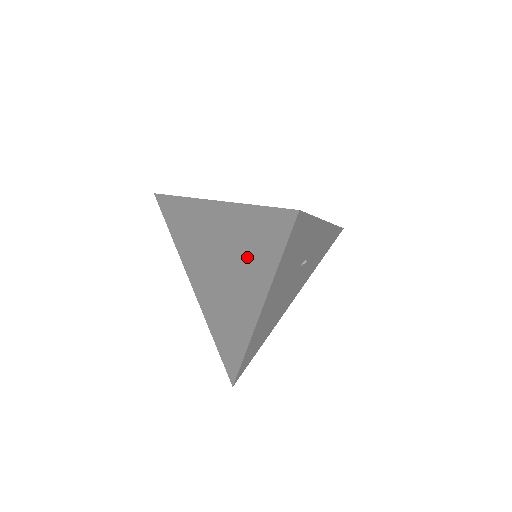
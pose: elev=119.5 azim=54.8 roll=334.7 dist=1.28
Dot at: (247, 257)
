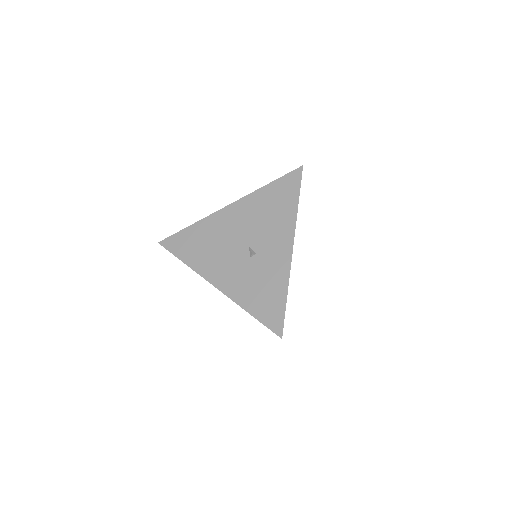
Dot at: occluded
